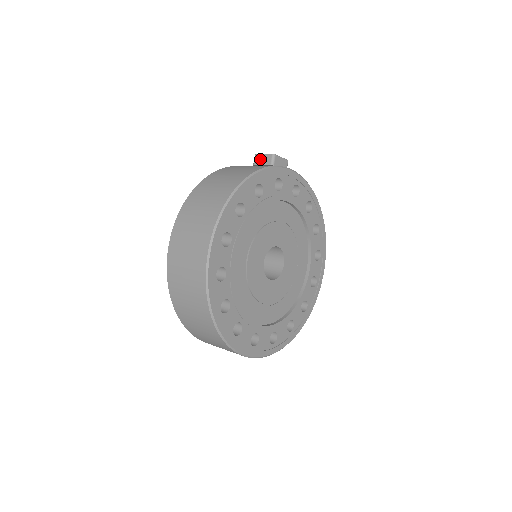
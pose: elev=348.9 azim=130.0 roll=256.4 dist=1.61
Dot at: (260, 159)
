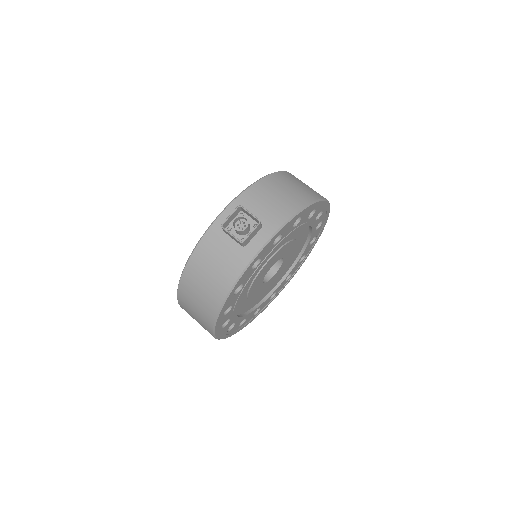
Dot at: occluded
